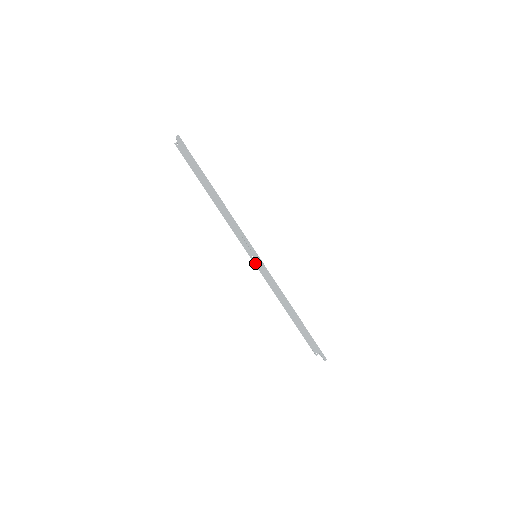
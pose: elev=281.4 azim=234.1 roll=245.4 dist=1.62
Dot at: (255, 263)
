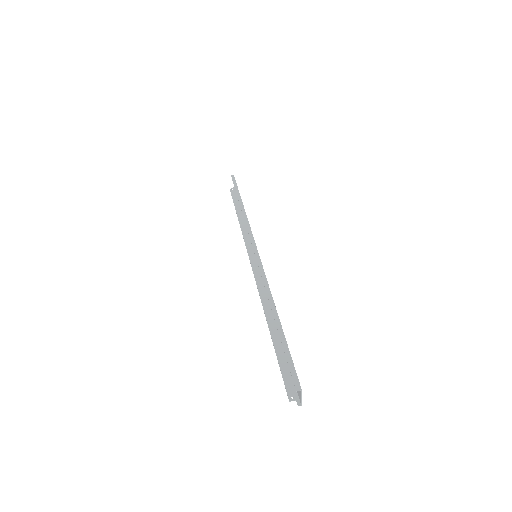
Dot at: (253, 268)
